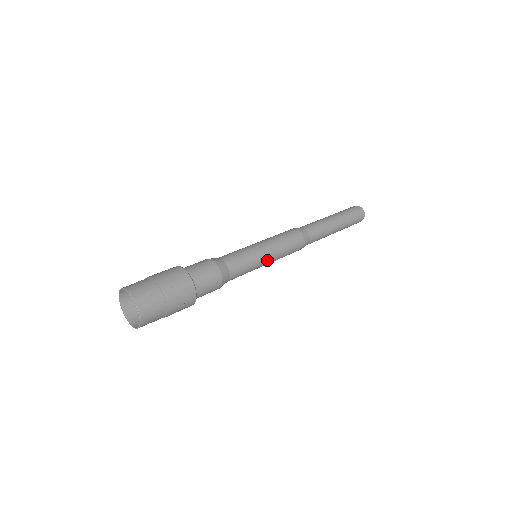
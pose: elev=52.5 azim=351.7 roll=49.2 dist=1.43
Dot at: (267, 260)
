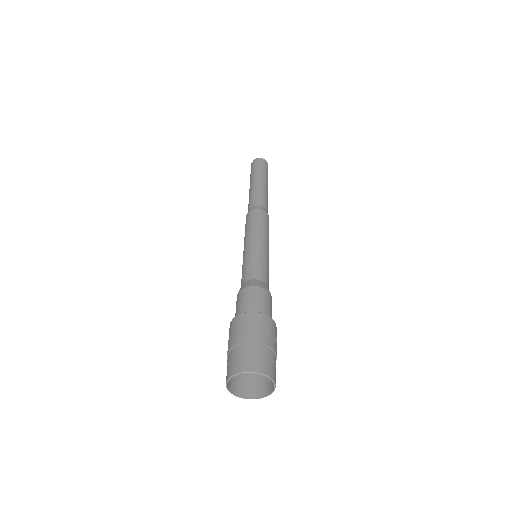
Dot at: (268, 250)
